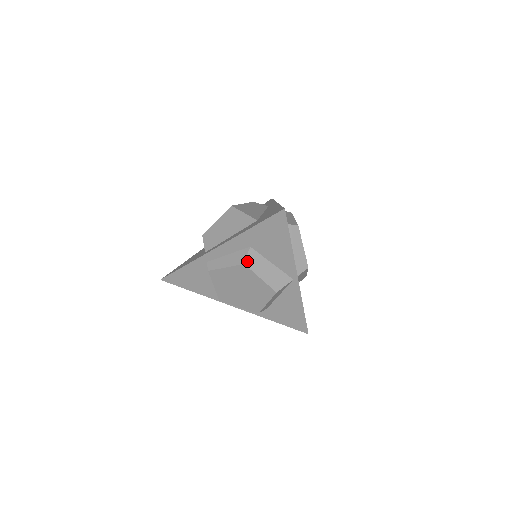
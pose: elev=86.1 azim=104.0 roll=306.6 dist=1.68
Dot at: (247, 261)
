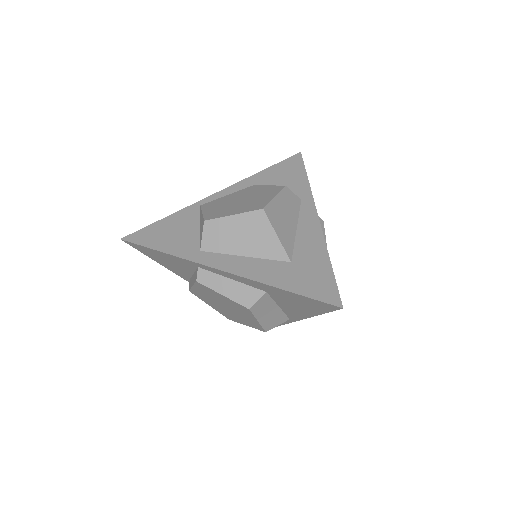
Dot at: (254, 306)
